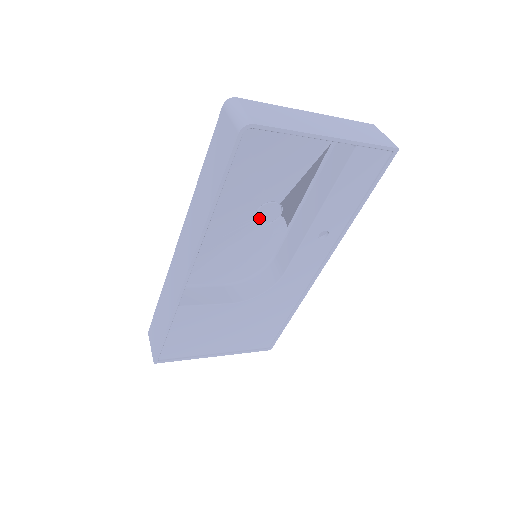
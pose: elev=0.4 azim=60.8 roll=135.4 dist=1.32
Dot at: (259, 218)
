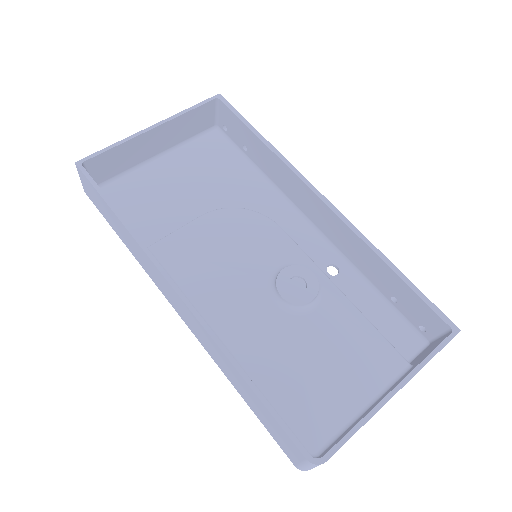
Dot at: occluded
